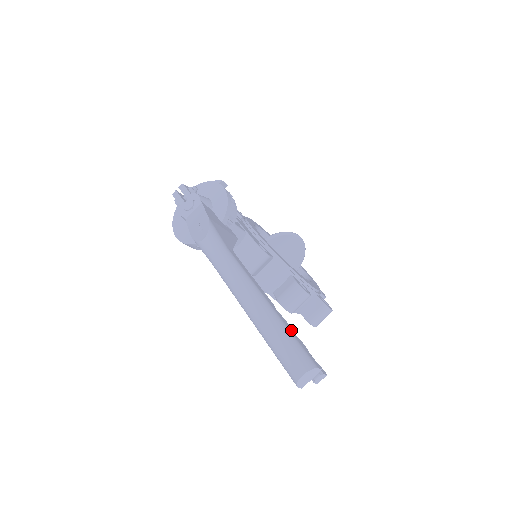
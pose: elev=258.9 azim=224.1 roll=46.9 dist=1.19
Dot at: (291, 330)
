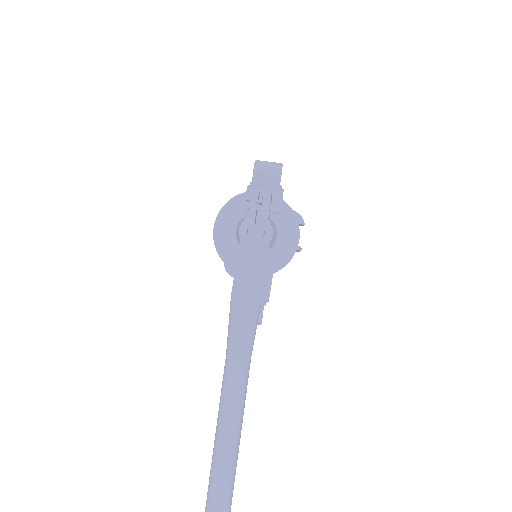
Dot at: occluded
